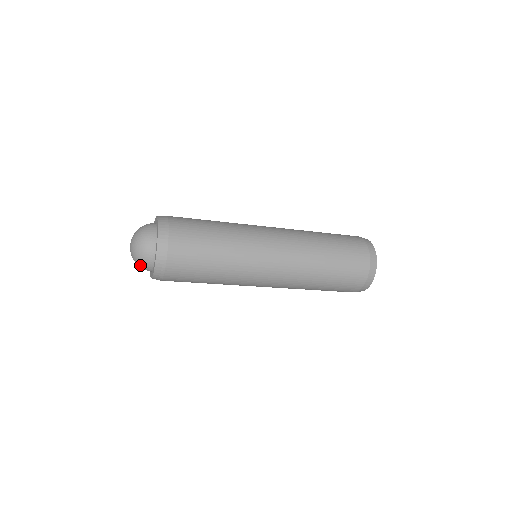
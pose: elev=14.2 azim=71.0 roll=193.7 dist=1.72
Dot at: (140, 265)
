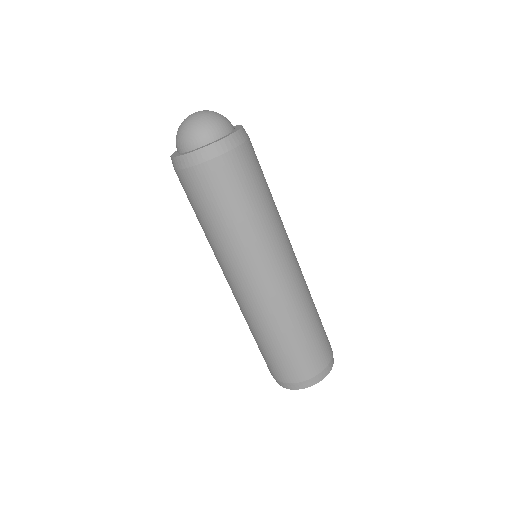
Dot at: (181, 135)
